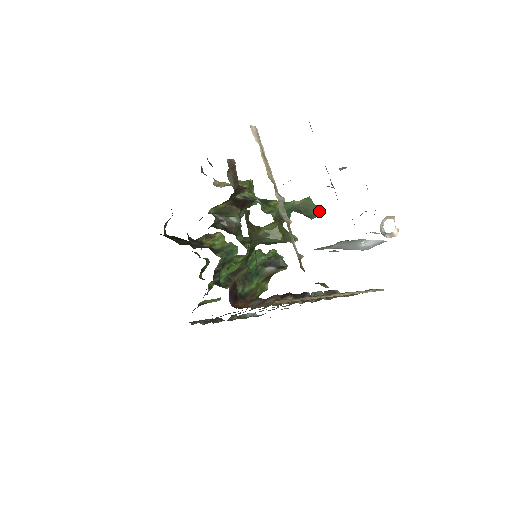
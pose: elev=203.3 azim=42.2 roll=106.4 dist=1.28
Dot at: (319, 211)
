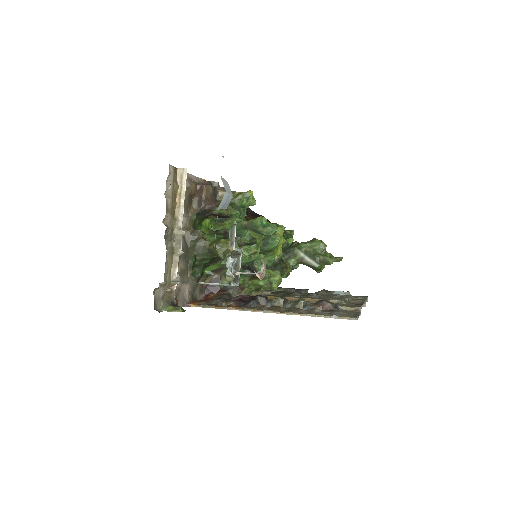
Dot at: (267, 231)
